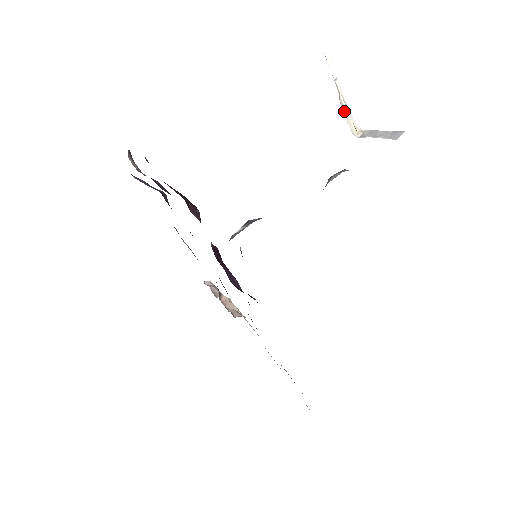
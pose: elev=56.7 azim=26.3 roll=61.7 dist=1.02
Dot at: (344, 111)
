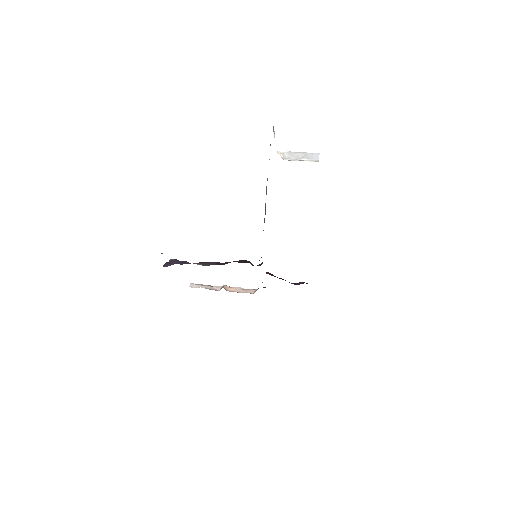
Dot at: occluded
